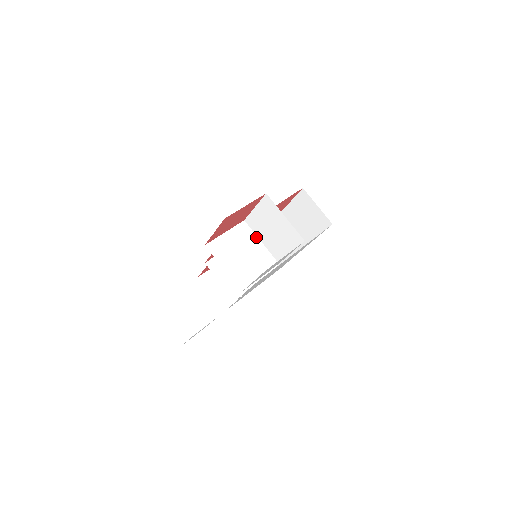
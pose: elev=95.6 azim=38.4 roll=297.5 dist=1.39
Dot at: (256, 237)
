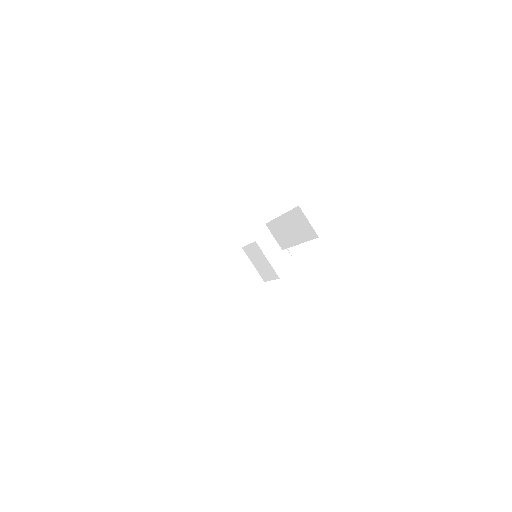
Dot at: (249, 261)
